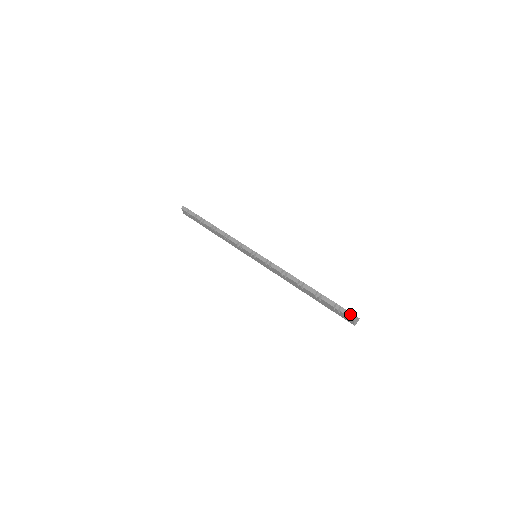
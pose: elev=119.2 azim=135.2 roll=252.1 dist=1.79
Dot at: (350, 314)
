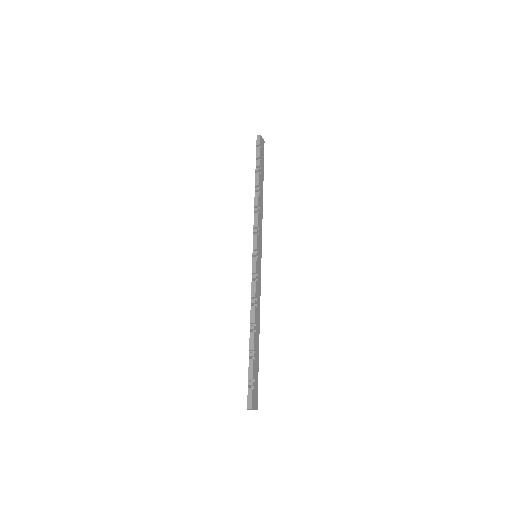
Dot at: (250, 401)
